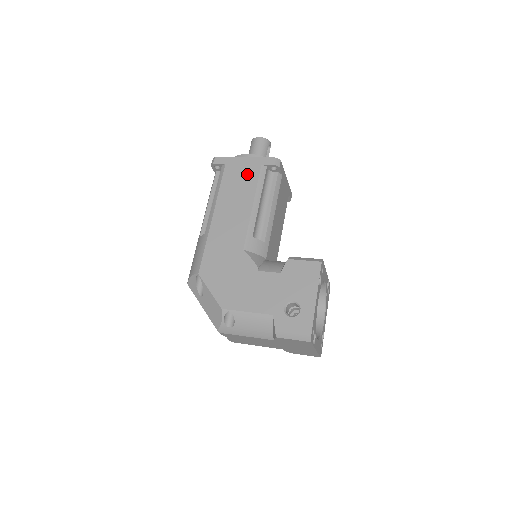
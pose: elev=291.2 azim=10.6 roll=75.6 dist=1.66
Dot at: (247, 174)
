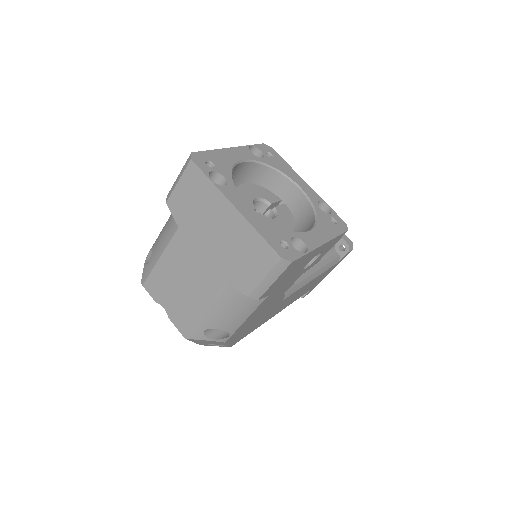
Dot at: occluded
